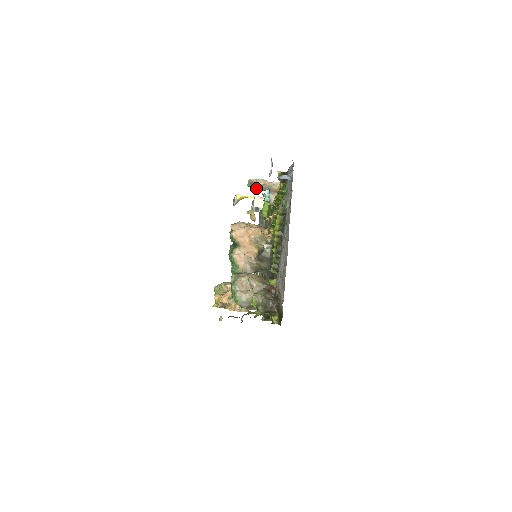
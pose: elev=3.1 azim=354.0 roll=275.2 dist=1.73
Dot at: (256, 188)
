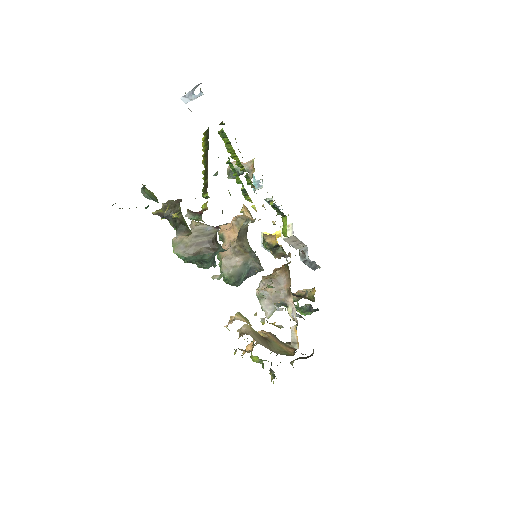
Dot at: occluded
